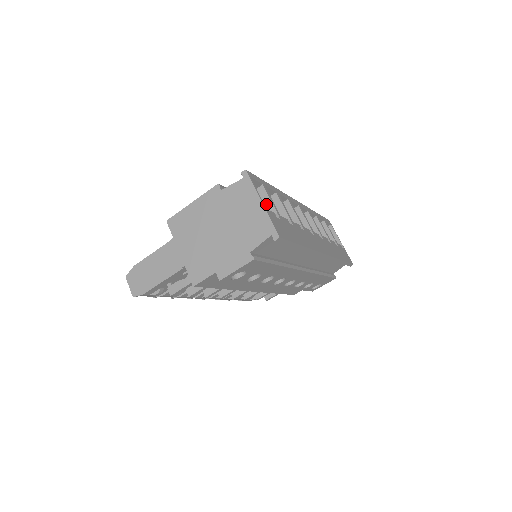
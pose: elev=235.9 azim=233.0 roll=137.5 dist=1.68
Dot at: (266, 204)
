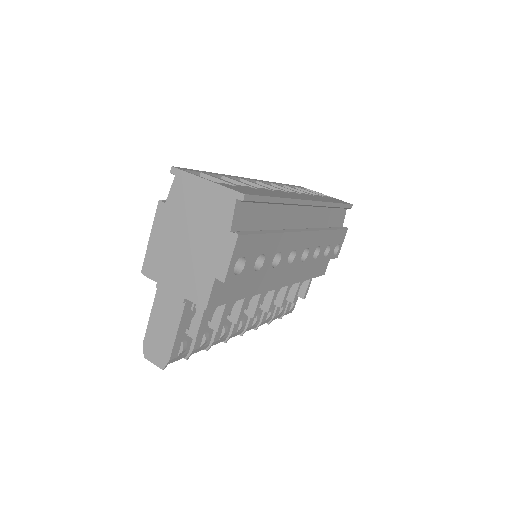
Dot at: occluded
